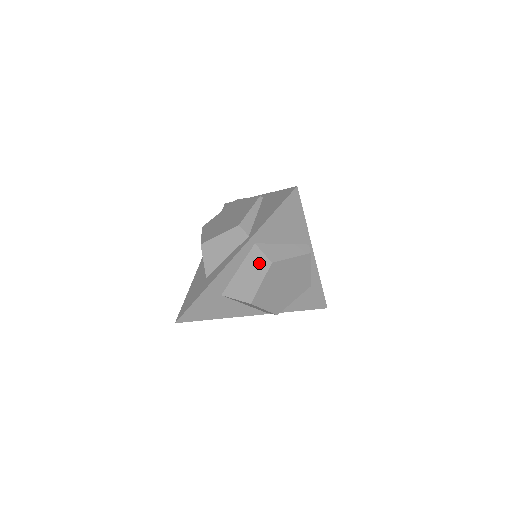
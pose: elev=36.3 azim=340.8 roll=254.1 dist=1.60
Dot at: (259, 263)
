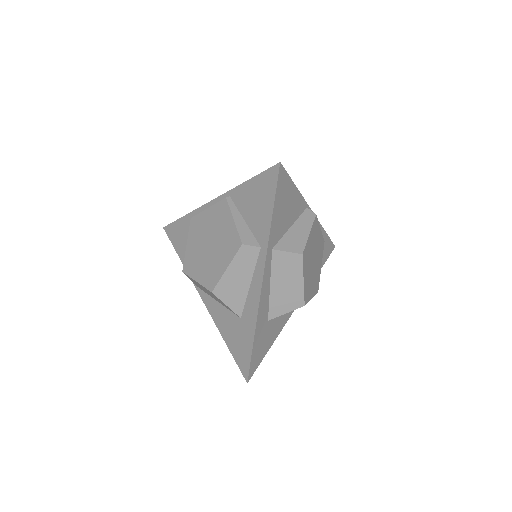
Dot at: (289, 264)
